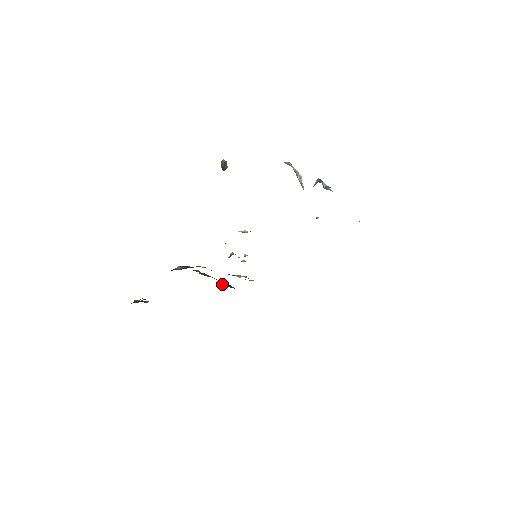
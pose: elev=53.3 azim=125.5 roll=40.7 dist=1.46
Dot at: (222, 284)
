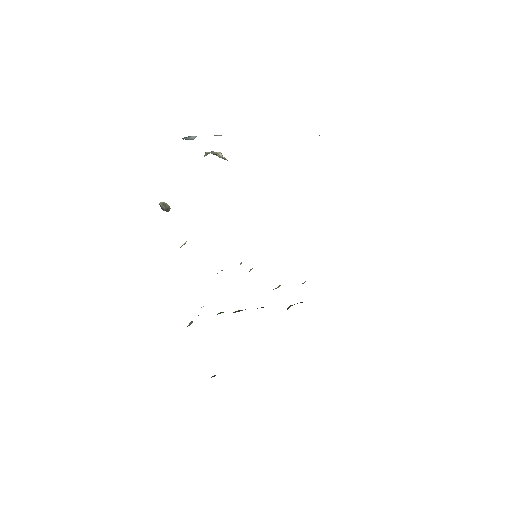
Dot at: occluded
